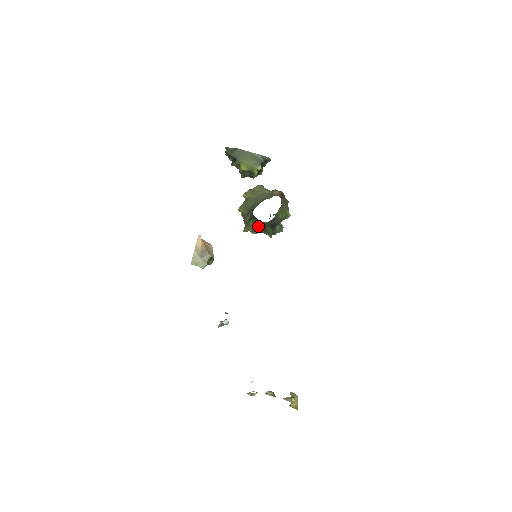
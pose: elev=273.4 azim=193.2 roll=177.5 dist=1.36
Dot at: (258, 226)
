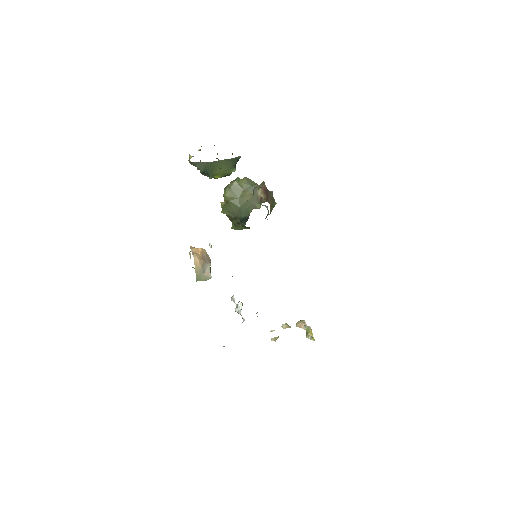
Dot at: (249, 228)
